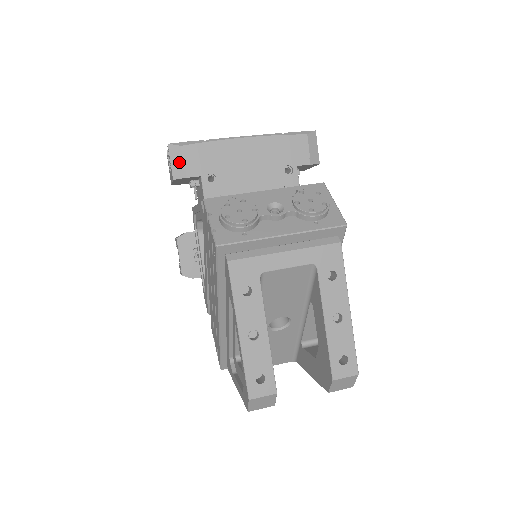
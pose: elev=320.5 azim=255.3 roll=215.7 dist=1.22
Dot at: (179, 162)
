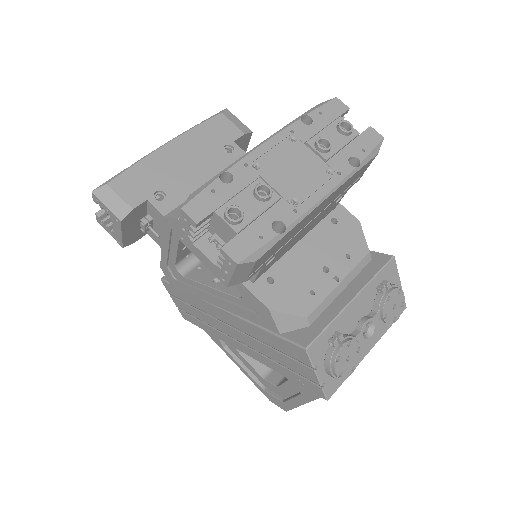
Dot at: (245, 274)
